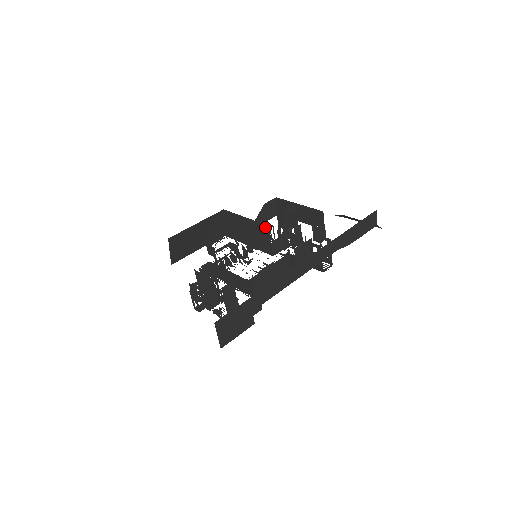
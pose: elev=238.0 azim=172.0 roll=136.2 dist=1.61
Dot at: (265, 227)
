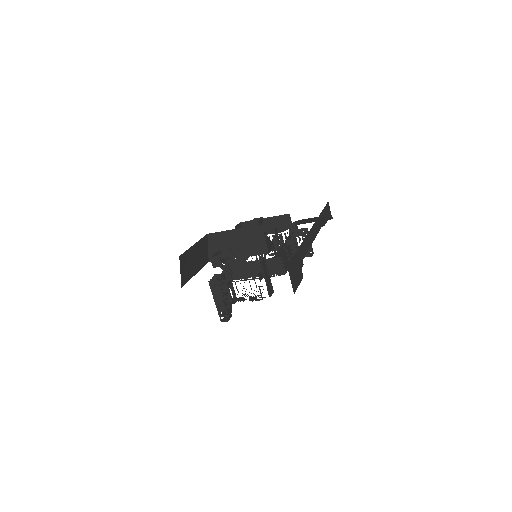
Dot at: (257, 228)
